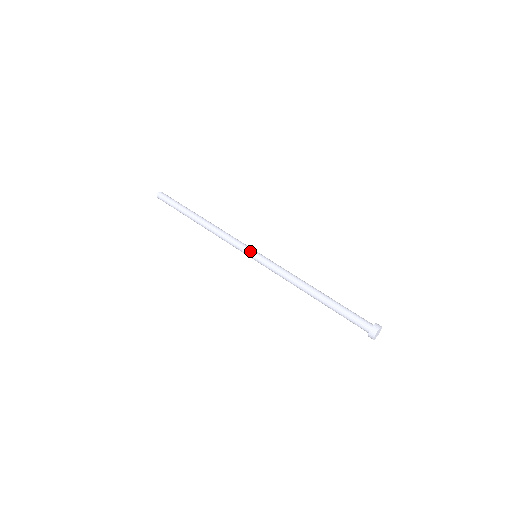
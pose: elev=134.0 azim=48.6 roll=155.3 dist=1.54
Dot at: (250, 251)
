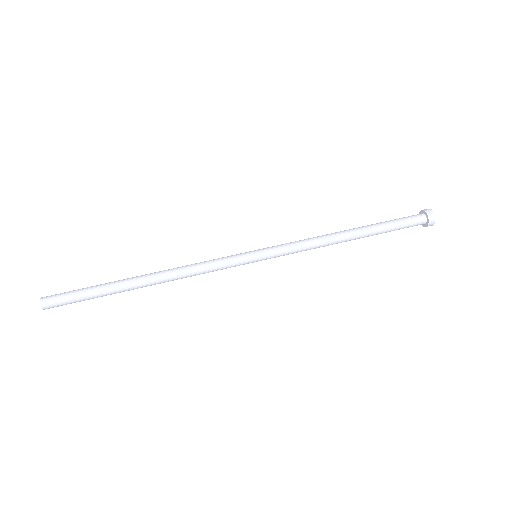
Dot at: (247, 252)
